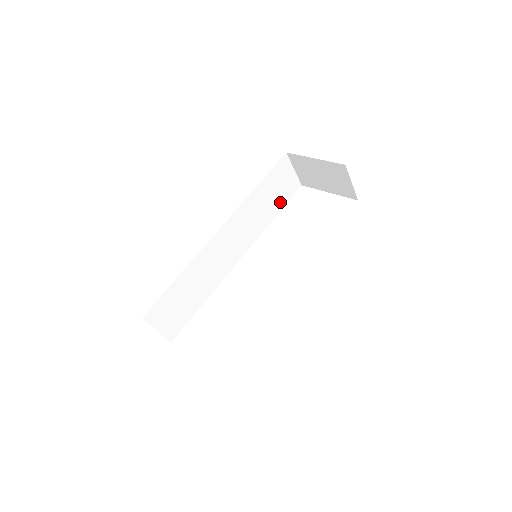
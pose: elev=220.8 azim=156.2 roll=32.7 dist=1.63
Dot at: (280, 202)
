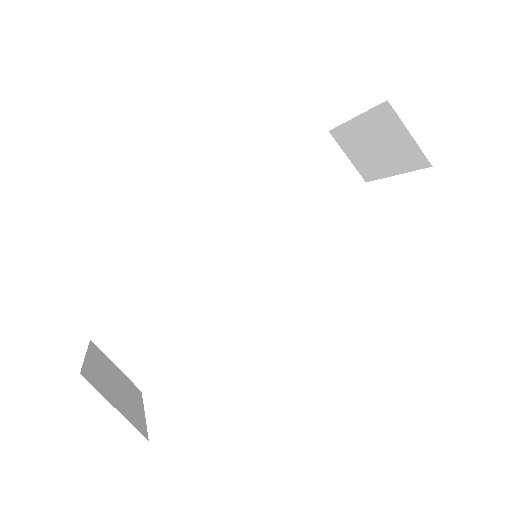
Dot at: (327, 203)
